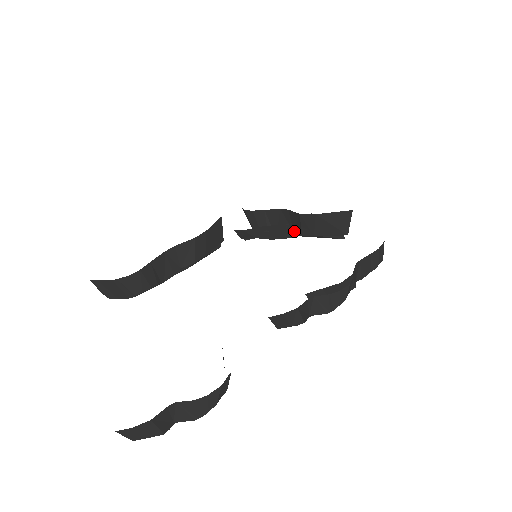
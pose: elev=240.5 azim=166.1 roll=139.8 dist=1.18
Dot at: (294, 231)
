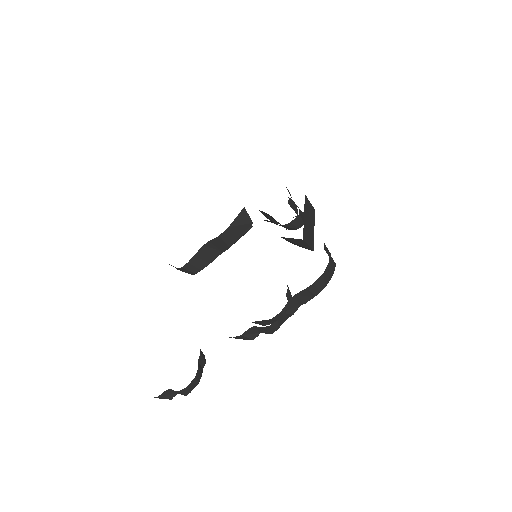
Dot at: occluded
